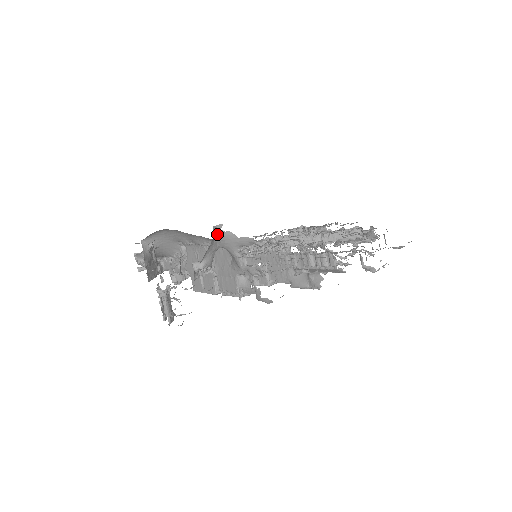
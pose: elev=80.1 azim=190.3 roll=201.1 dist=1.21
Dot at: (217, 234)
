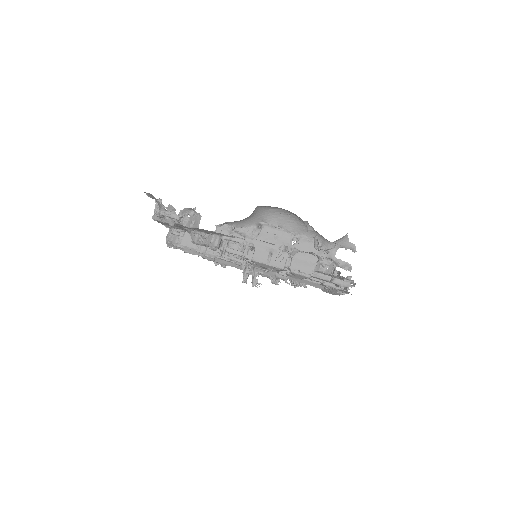
Dot at: occluded
